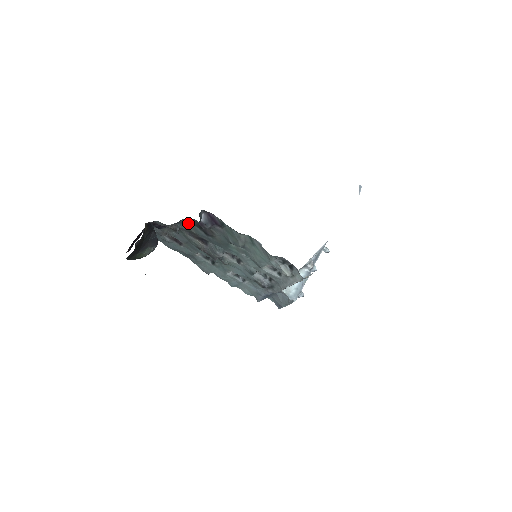
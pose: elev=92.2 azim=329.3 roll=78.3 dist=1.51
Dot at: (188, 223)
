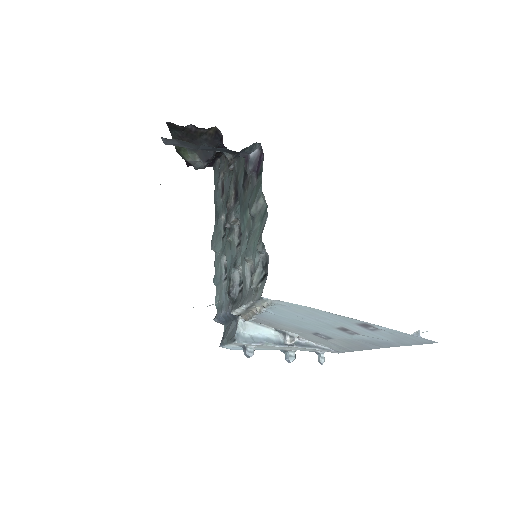
Dot at: (243, 164)
